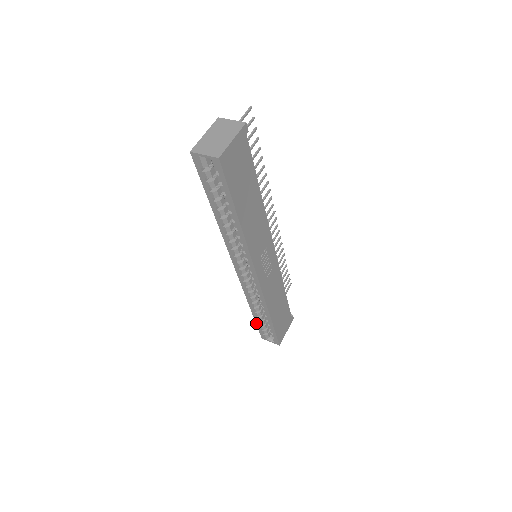
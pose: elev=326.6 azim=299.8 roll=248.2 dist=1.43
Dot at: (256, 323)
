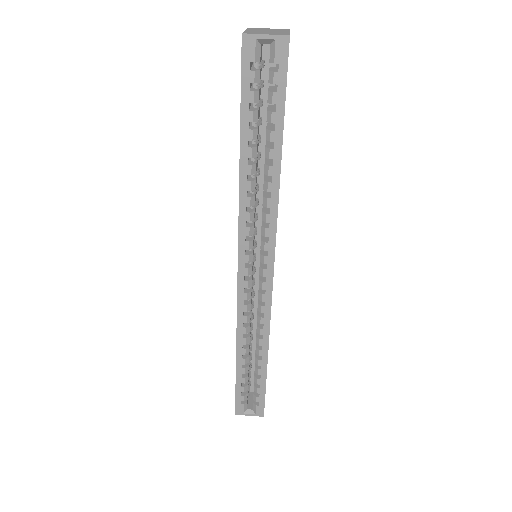
Dot at: (236, 382)
